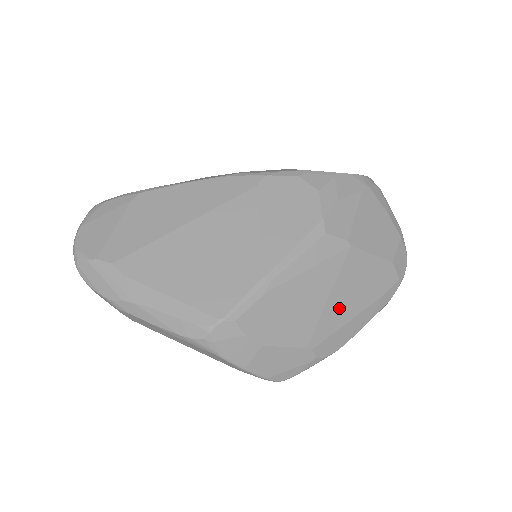
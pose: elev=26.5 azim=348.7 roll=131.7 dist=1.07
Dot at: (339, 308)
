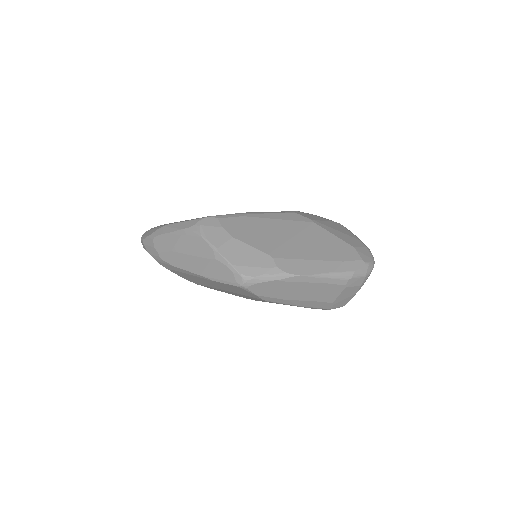
Dot at: (301, 248)
